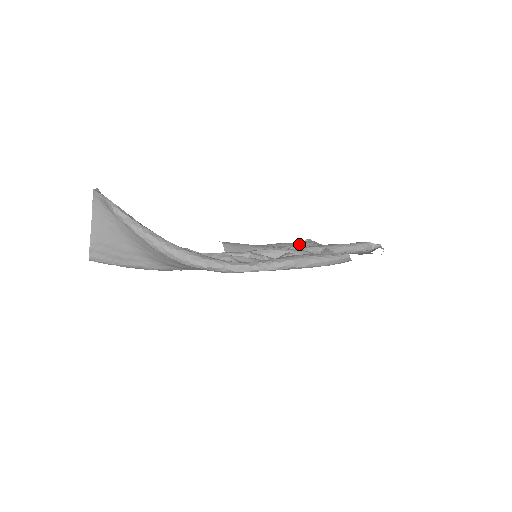
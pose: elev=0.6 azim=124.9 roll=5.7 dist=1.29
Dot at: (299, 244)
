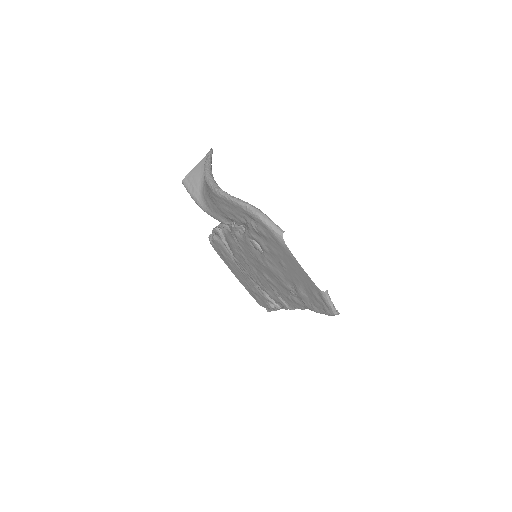
Dot at: occluded
